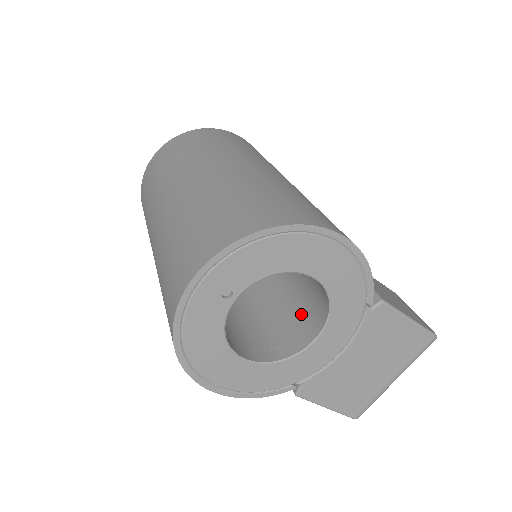
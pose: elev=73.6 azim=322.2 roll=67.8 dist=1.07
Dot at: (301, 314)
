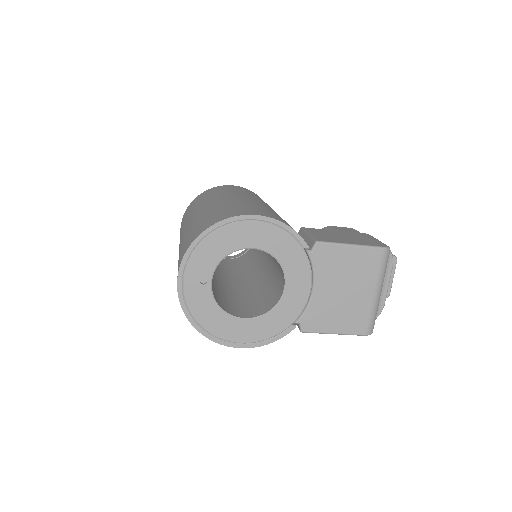
Dot at: (279, 277)
